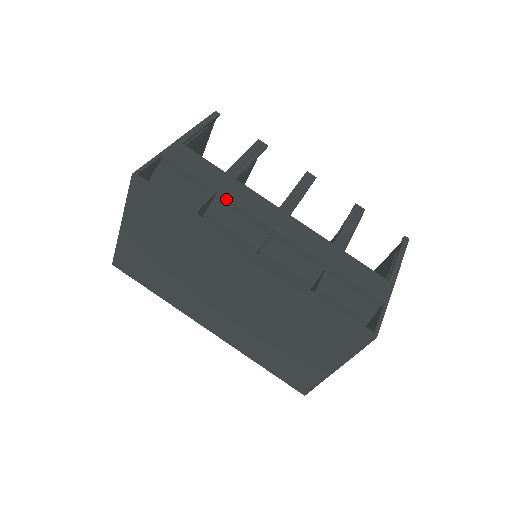
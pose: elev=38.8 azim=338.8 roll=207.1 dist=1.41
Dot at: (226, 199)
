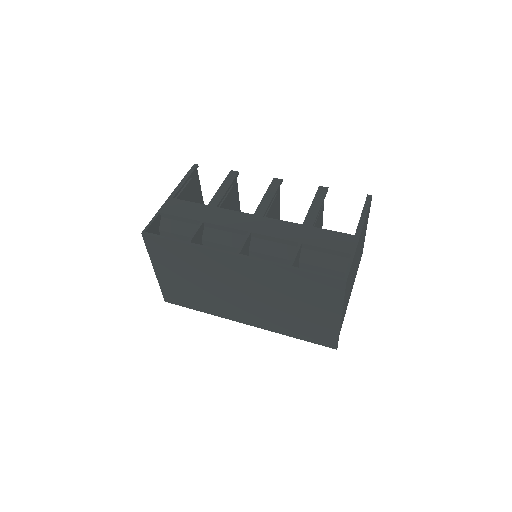
Dot at: (211, 224)
